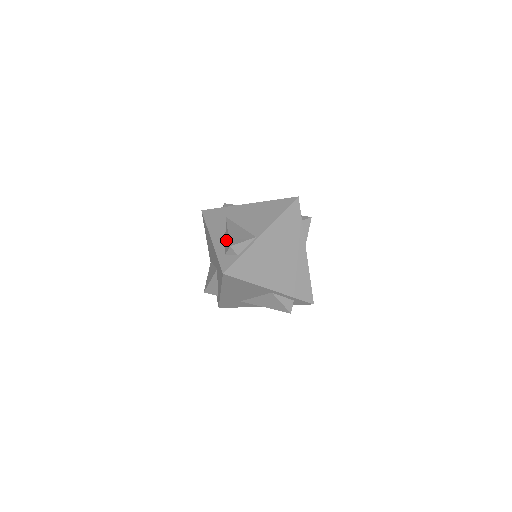
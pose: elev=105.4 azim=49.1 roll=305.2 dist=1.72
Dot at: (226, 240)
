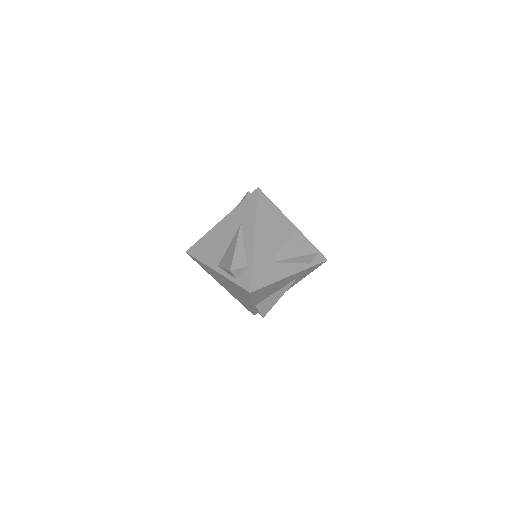
Dot at: occluded
